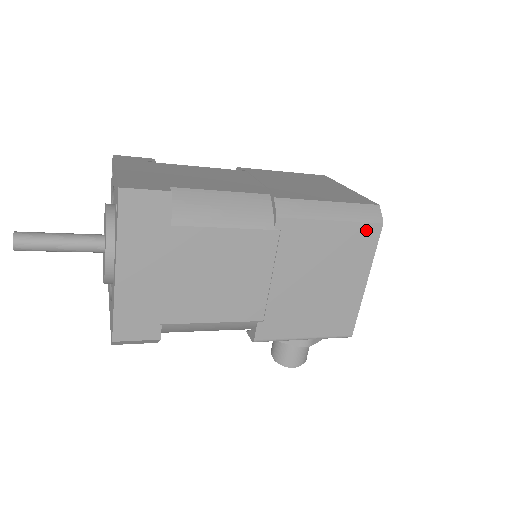
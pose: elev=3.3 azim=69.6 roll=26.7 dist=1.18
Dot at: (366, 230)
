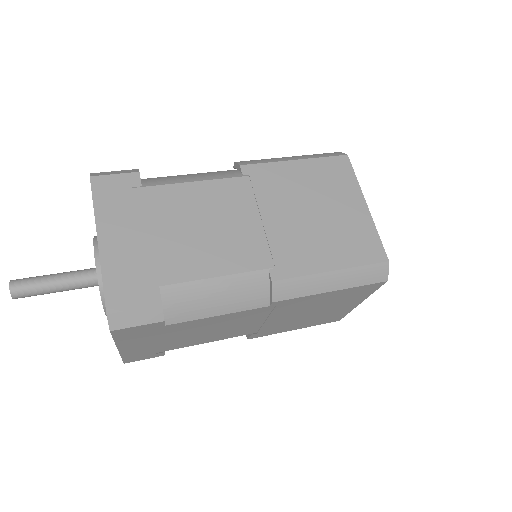
Dot at: (367, 287)
